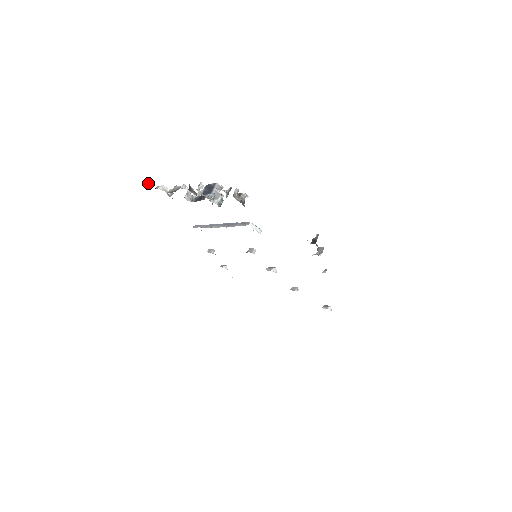
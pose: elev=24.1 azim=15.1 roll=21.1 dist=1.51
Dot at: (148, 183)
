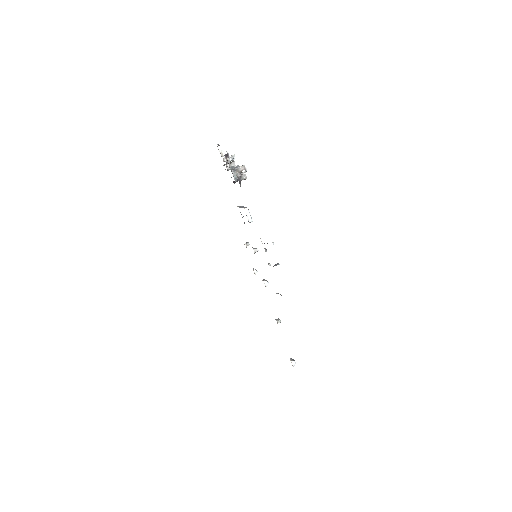
Dot at: (217, 144)
